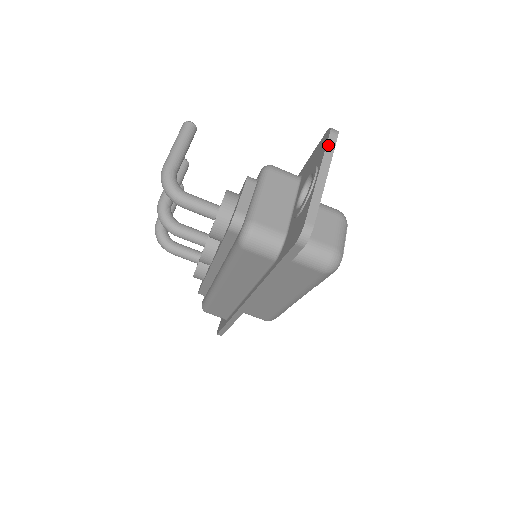
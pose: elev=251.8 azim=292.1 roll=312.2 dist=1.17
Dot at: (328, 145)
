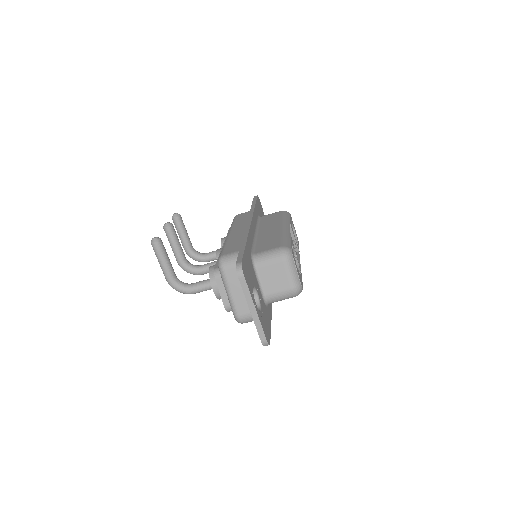
Dot at: (243, 287)
